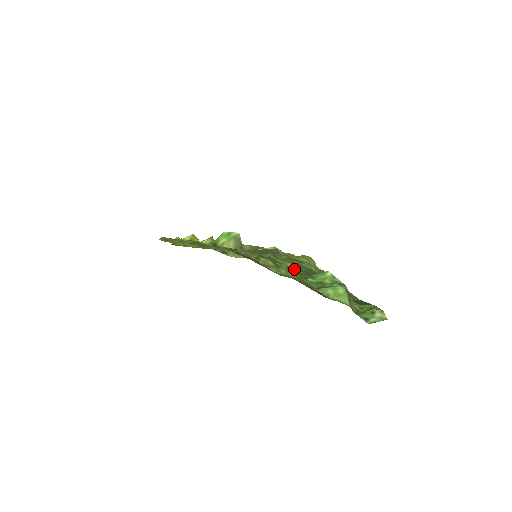
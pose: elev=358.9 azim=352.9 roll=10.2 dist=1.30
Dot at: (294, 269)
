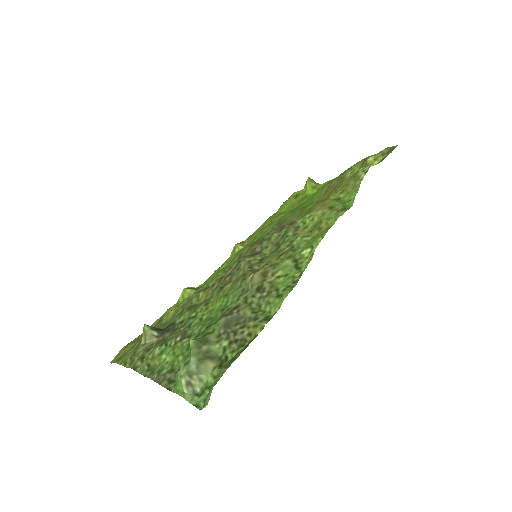
Dot at: (207, 319)
